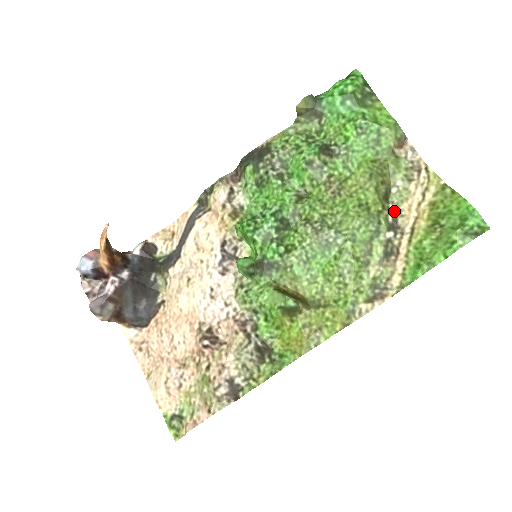
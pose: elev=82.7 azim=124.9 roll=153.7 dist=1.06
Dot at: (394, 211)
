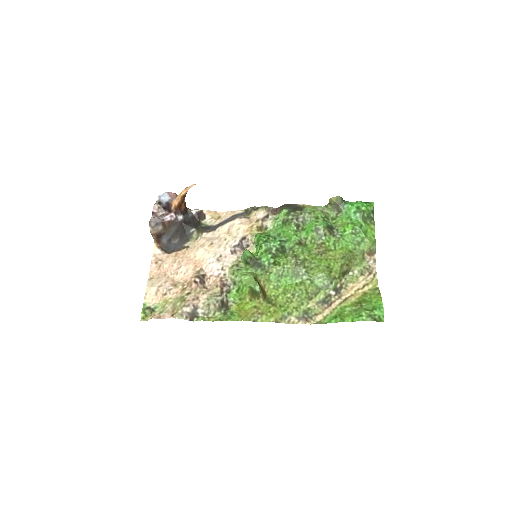
Dot at: (343, 284)
